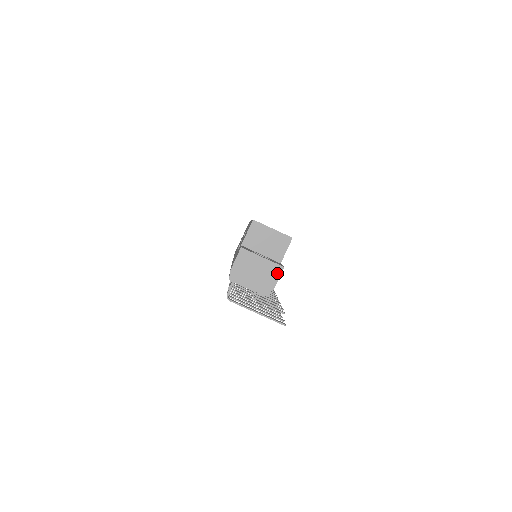
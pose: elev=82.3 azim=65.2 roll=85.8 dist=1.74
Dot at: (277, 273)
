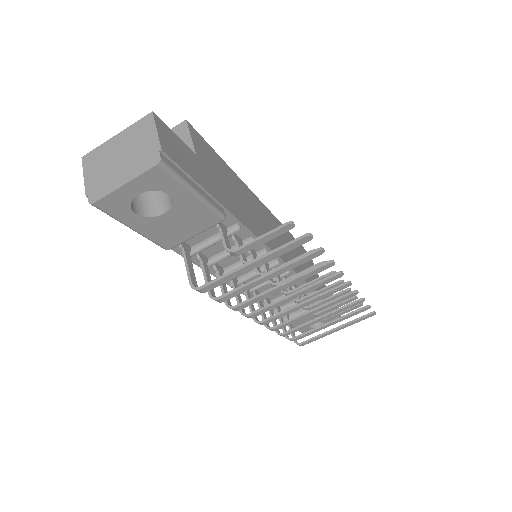
Dot at: (149, 127)
